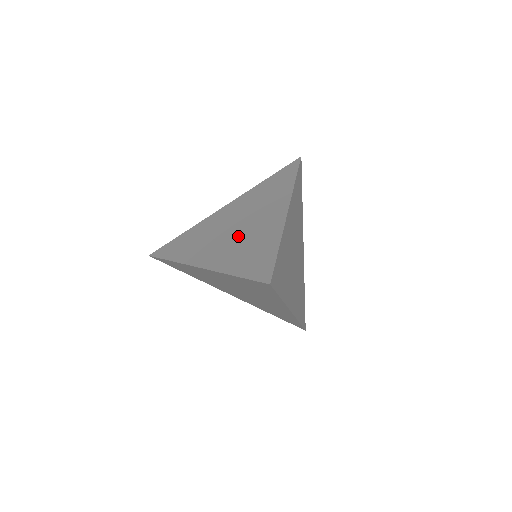
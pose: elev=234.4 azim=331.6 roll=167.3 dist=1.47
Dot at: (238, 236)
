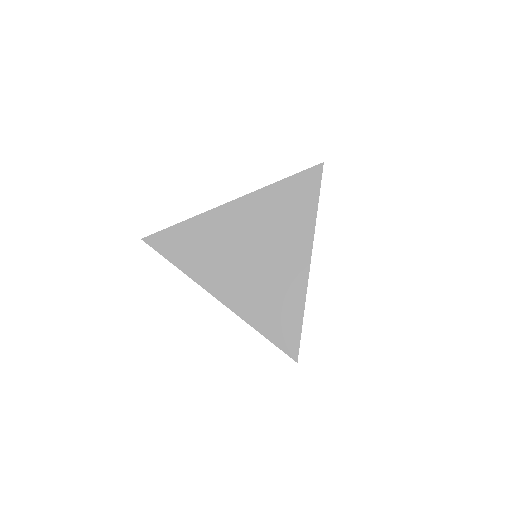
Dot at: (258, 274)
